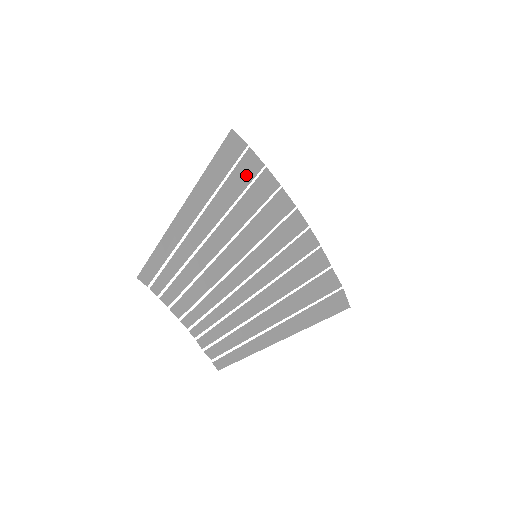
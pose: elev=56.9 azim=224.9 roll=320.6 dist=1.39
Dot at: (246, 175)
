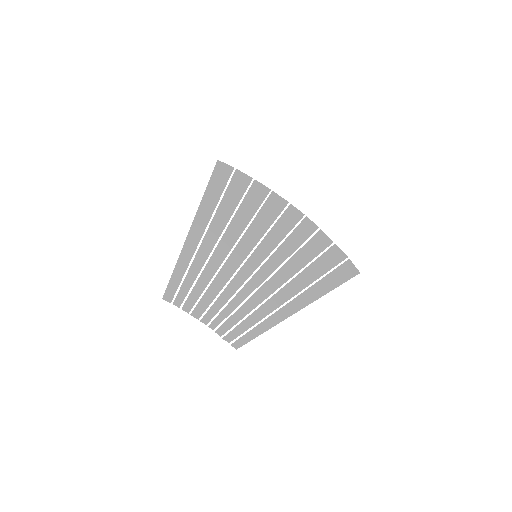
Dot at: (237, 193)
